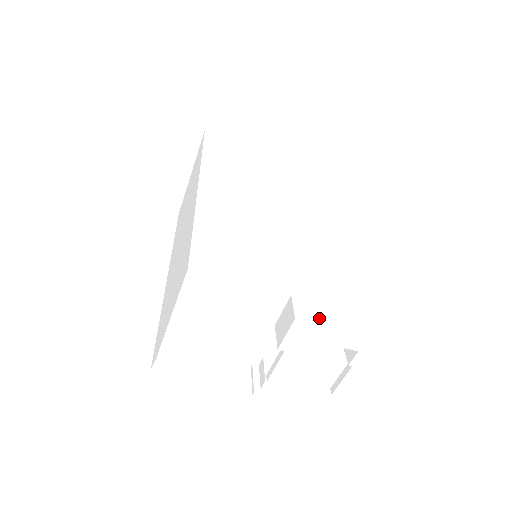
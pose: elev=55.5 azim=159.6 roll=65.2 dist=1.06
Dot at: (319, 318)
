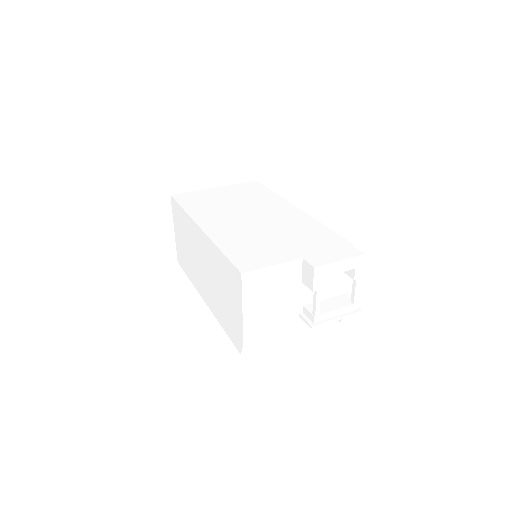
Dot at: (325, 261)
